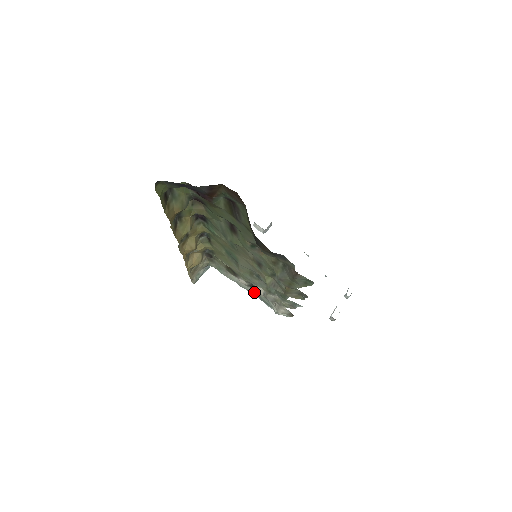
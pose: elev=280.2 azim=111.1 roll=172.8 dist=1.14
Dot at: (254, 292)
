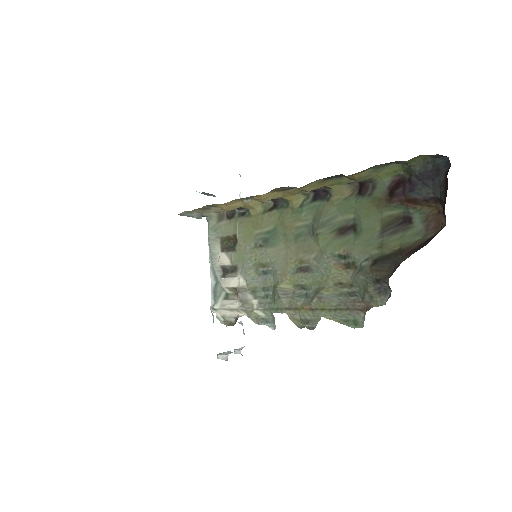
Dot at: (218, 276)
